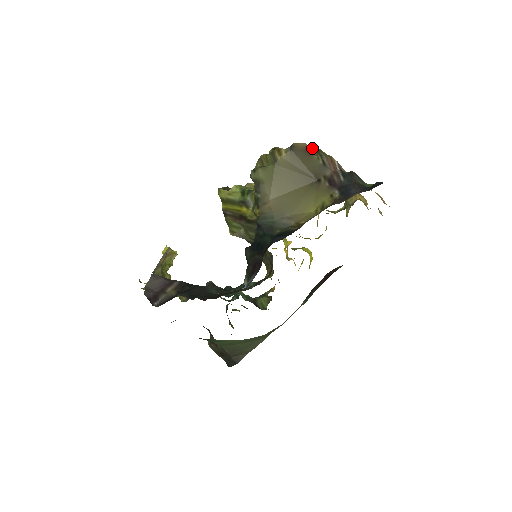
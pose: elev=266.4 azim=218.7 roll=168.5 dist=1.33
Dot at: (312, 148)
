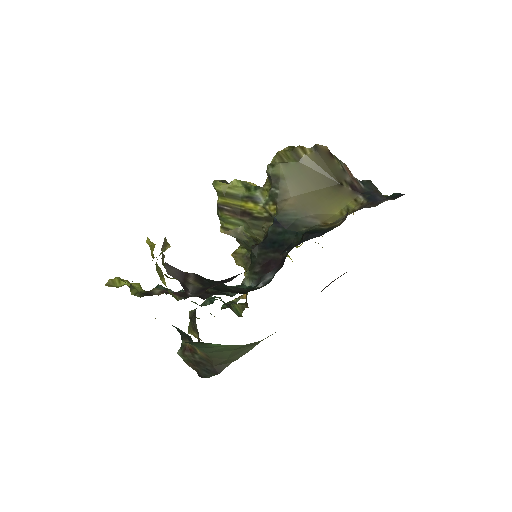
Dot at: occluded
